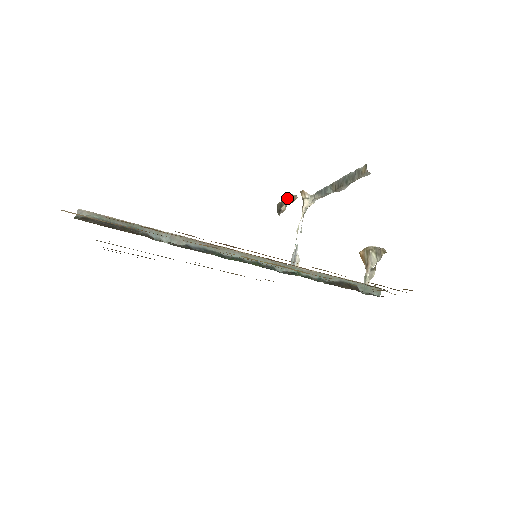
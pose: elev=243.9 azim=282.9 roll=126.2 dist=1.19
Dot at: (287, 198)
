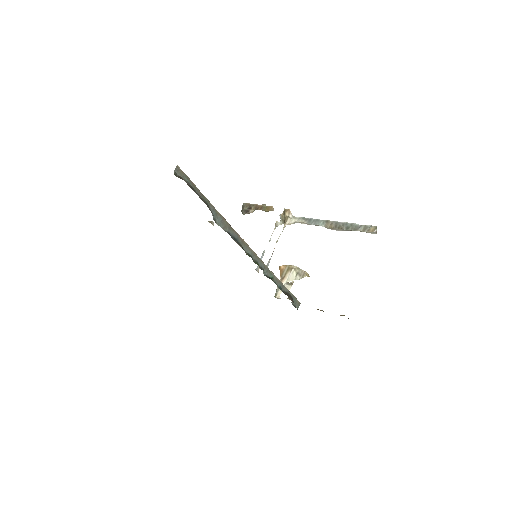
Dot at: (262, 205)
